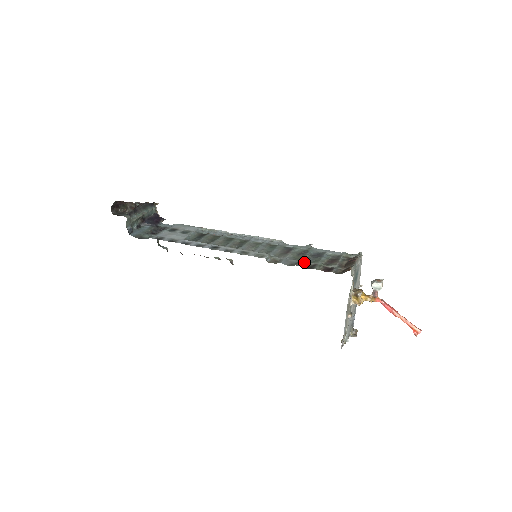
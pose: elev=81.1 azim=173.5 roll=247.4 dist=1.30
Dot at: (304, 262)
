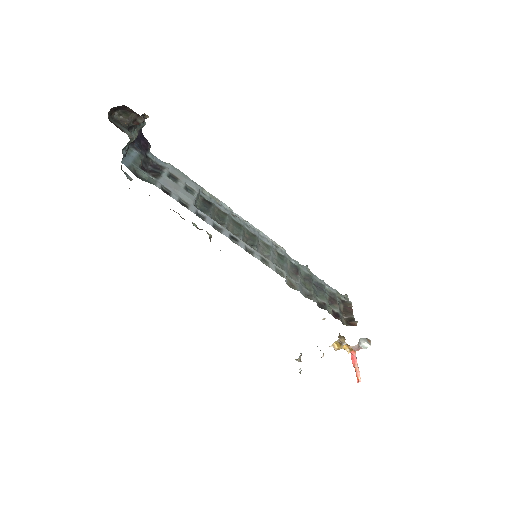
Dot at: (315, 296)
